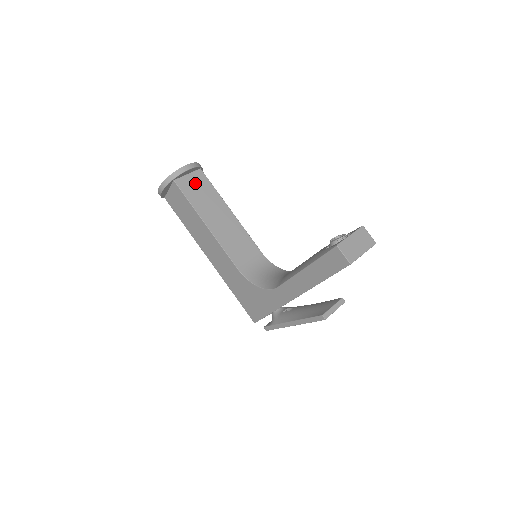
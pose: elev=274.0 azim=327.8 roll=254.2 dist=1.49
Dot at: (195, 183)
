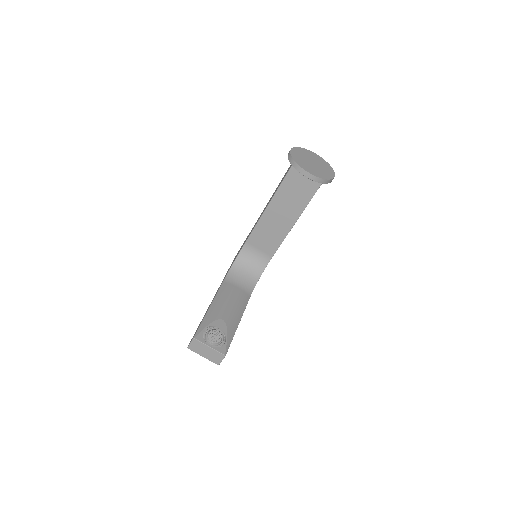
Dot at: (302, 184)
